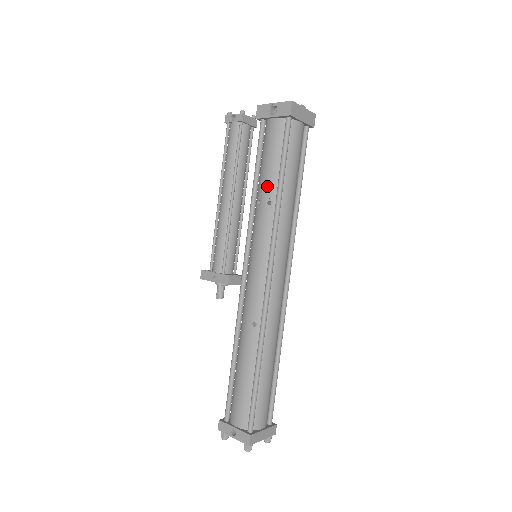
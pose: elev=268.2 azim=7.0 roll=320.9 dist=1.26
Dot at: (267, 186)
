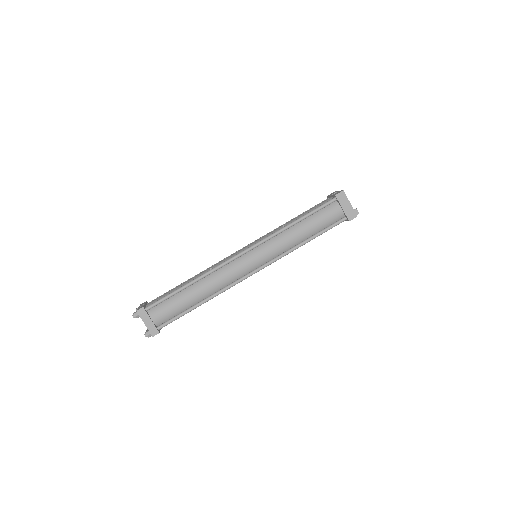
Dot at: (292, 220)
